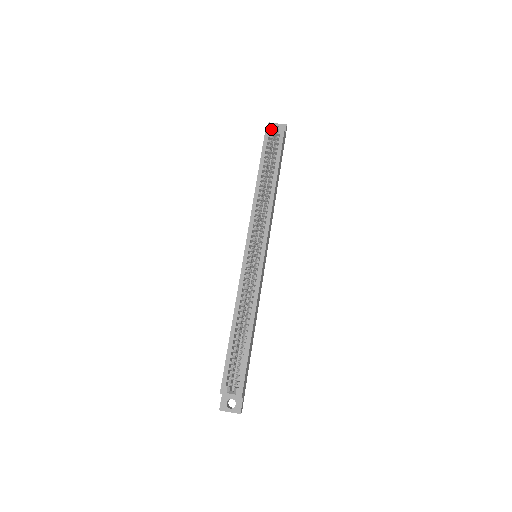
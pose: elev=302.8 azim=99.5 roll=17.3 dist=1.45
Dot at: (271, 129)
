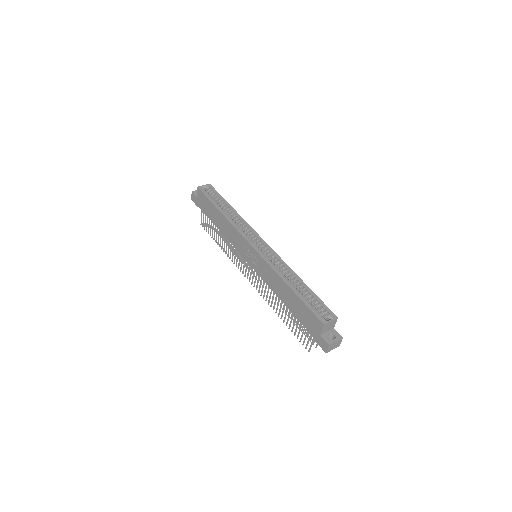
Dot at: (202, 187)
